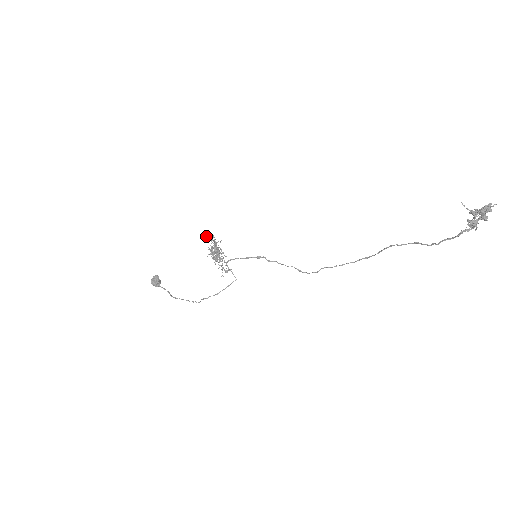
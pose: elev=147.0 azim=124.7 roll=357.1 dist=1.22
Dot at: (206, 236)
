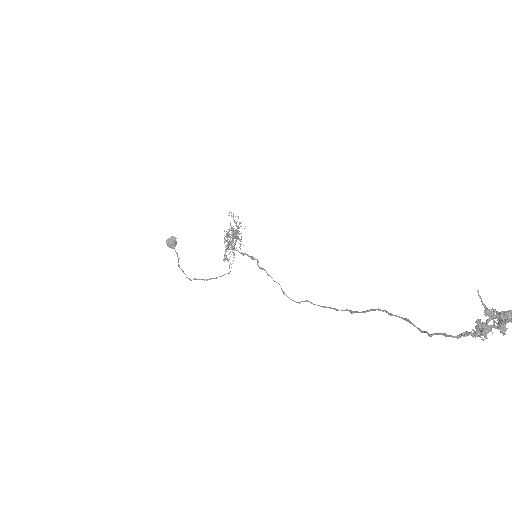
Dot at: (231, 215)
